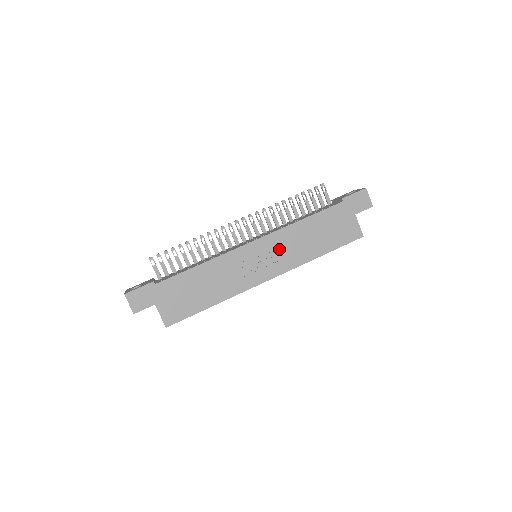
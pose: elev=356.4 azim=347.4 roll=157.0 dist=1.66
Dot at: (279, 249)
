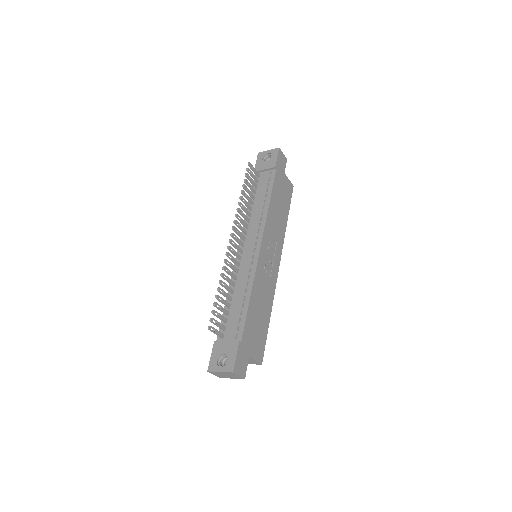
Dot at: (272, 238)
